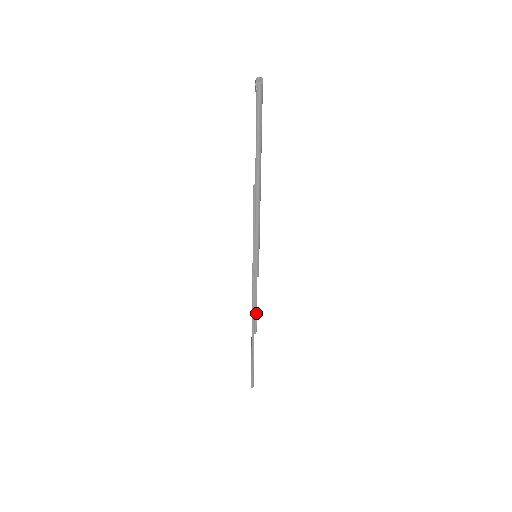
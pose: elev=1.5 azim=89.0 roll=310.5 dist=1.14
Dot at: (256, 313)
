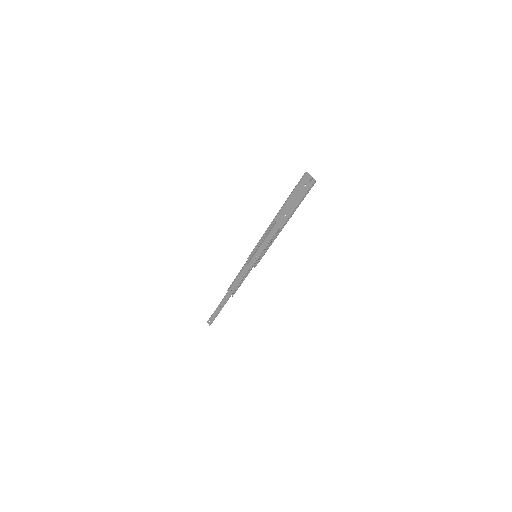
Dot at: (240, 285)
